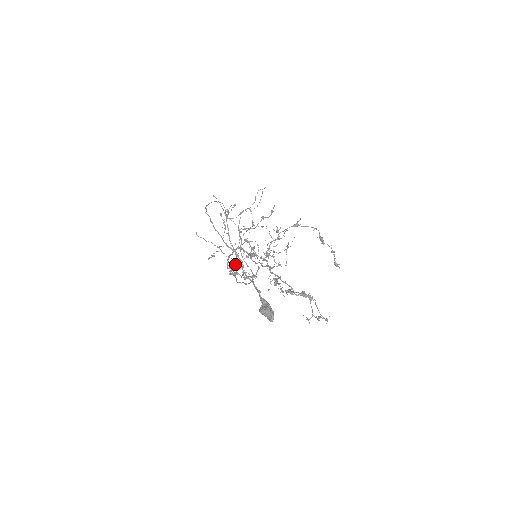
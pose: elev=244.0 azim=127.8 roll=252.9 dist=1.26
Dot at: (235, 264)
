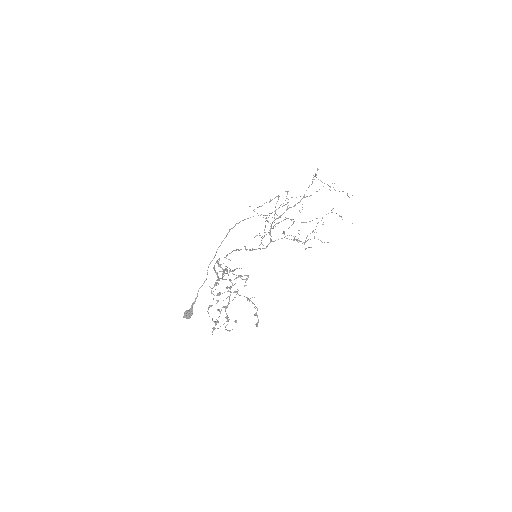
Dot at: (282, 214)
